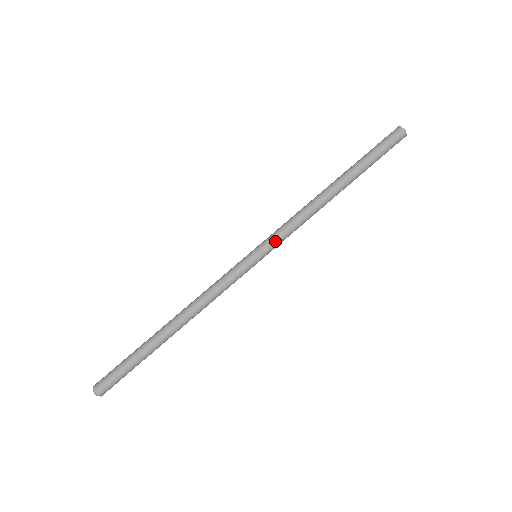
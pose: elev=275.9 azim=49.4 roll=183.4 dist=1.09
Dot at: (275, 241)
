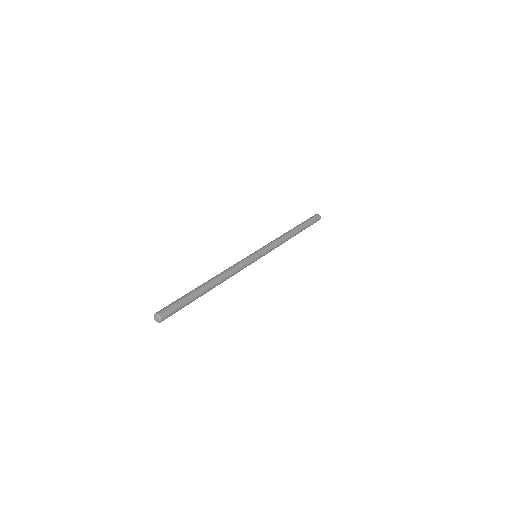
Dot at: (265, 247)
